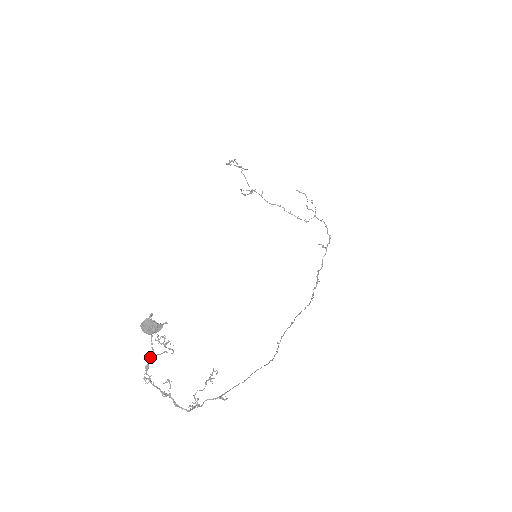
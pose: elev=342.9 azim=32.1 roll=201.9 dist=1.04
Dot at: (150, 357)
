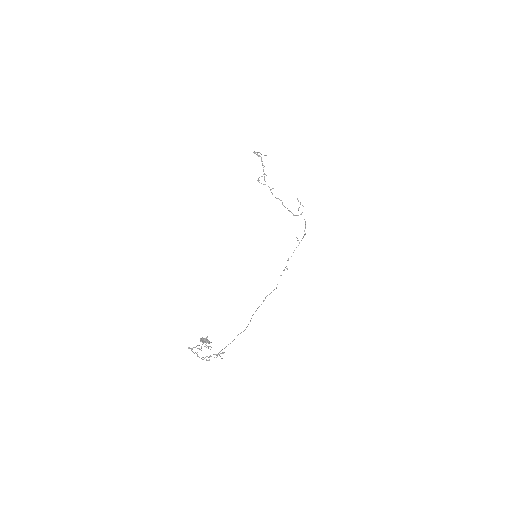
Dot at: occluded
